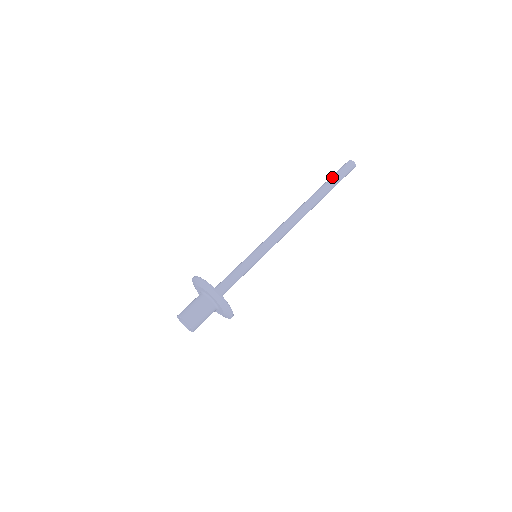
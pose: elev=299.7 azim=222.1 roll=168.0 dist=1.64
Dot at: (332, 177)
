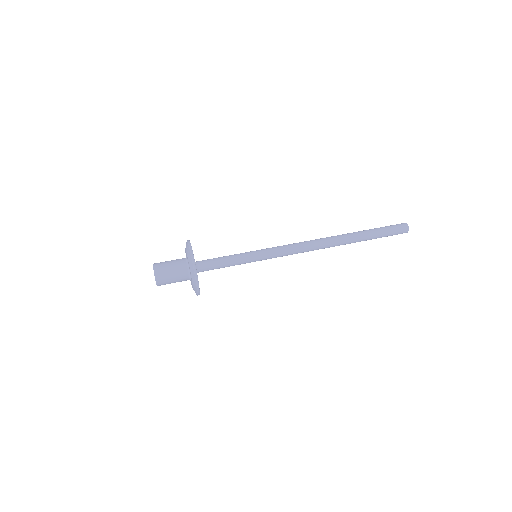
Dot at: (375, 228)
